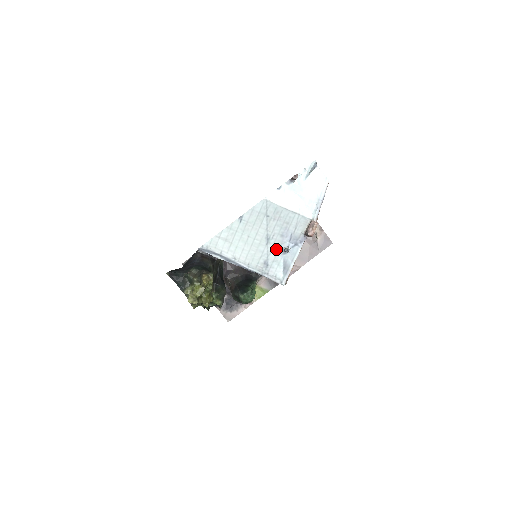
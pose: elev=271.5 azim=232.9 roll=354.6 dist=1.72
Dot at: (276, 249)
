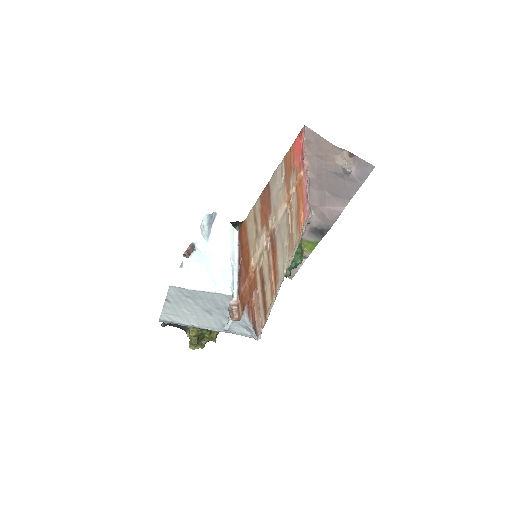
Dot at: (223, 317)
